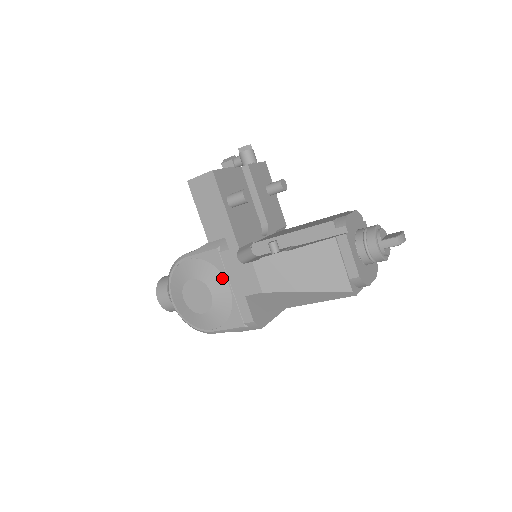
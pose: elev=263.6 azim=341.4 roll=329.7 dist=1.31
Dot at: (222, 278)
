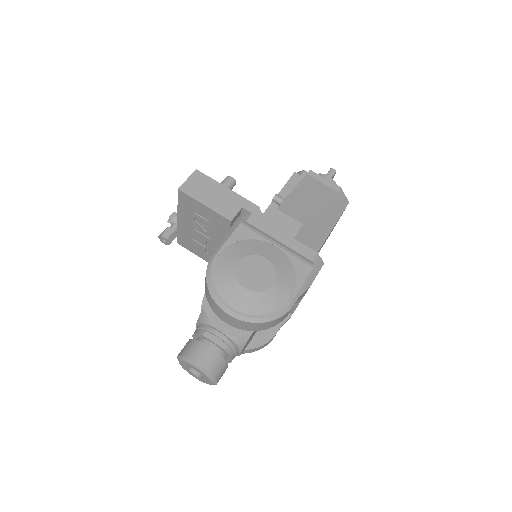
Dot at: (263, 243)
